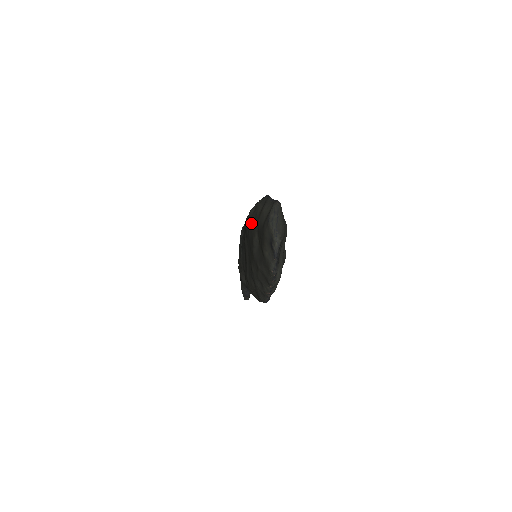
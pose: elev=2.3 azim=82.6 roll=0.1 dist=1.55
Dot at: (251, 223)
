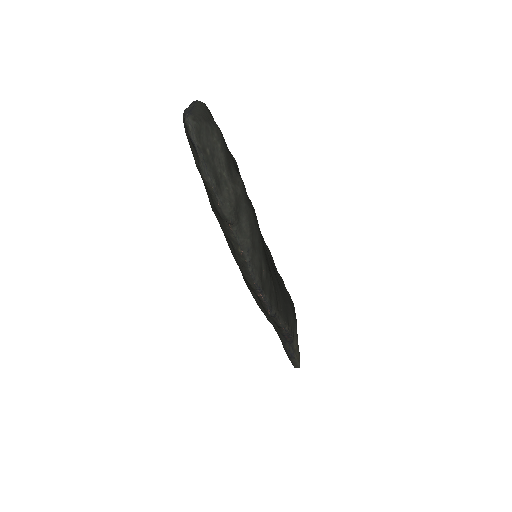
Dot at: occluded
